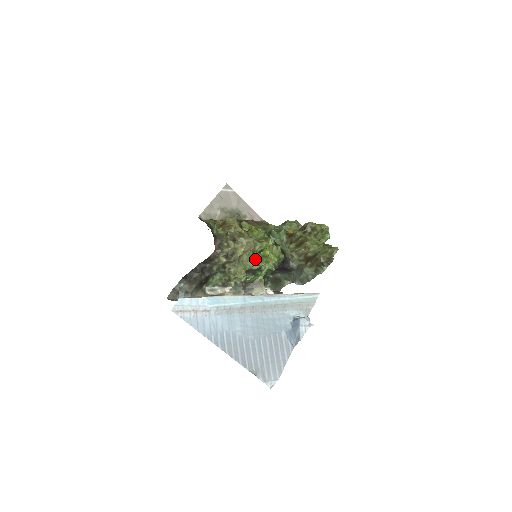
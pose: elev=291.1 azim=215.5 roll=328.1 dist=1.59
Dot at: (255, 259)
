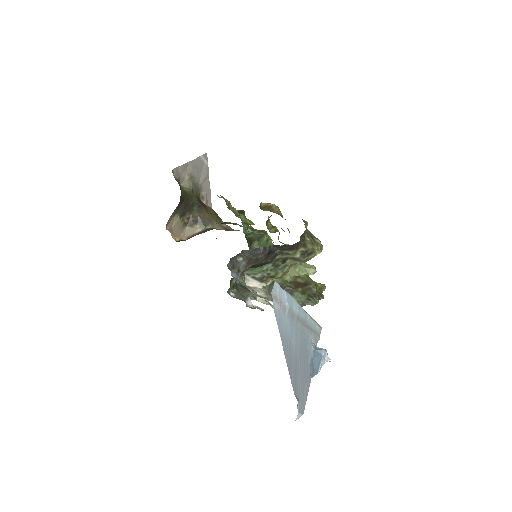
Dot at: occluded
